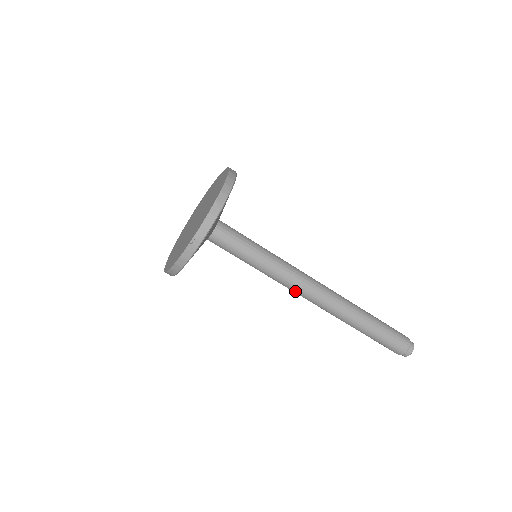
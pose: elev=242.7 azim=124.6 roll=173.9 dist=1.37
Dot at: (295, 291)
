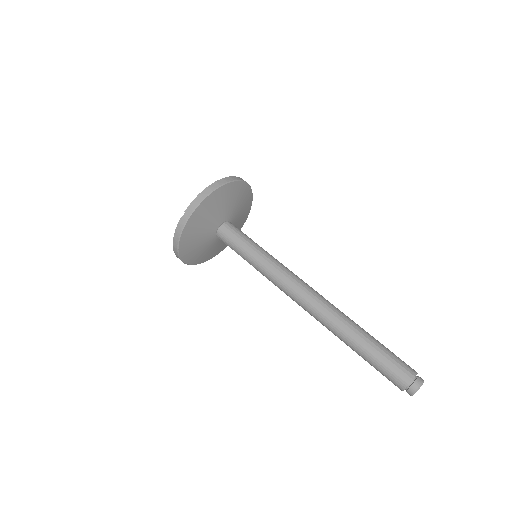
Dot at: (285, 292)
